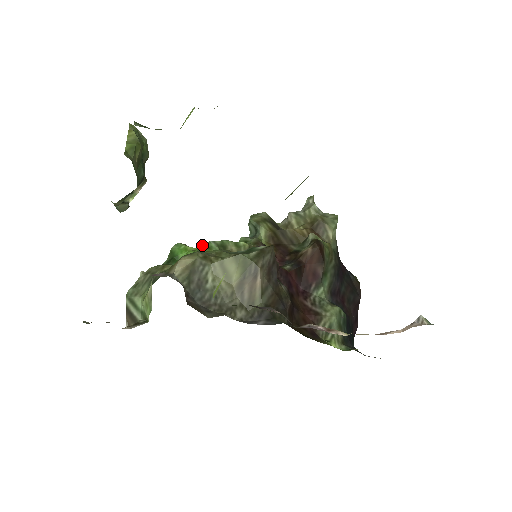
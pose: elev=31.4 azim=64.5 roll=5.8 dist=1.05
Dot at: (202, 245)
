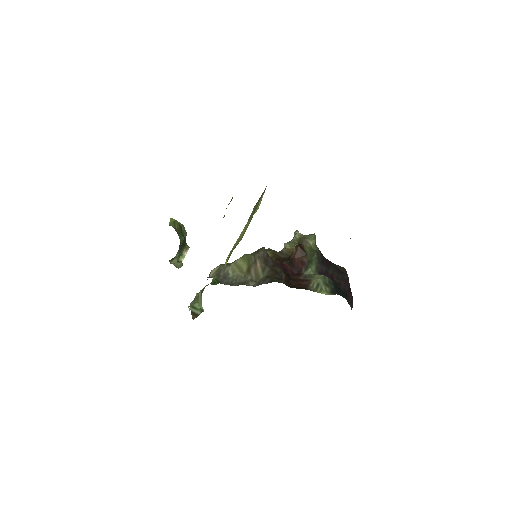
Dot at: occluded
